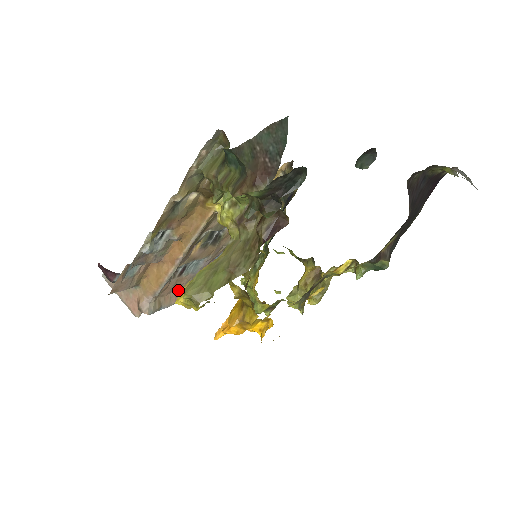
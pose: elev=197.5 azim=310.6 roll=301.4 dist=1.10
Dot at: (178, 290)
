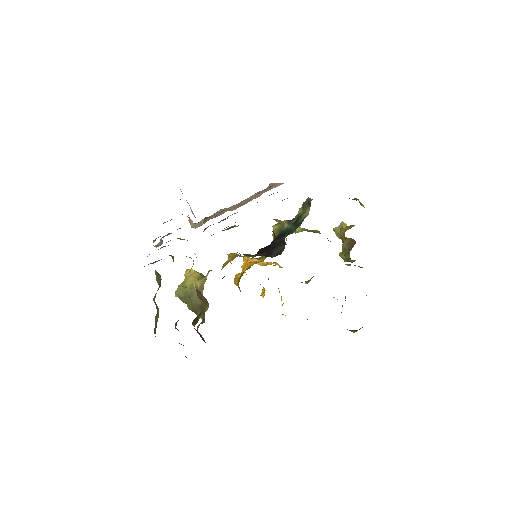
Dot at: (225, 208)
